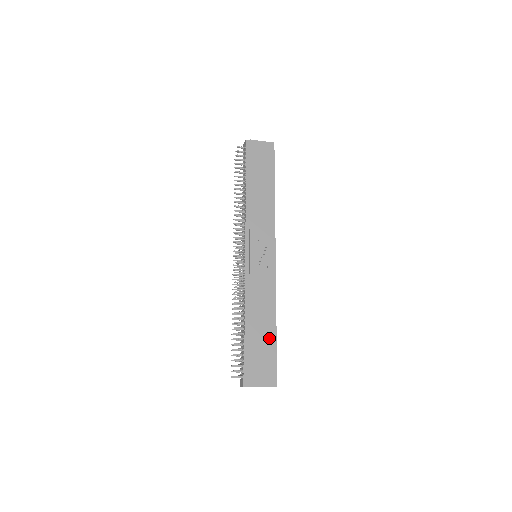
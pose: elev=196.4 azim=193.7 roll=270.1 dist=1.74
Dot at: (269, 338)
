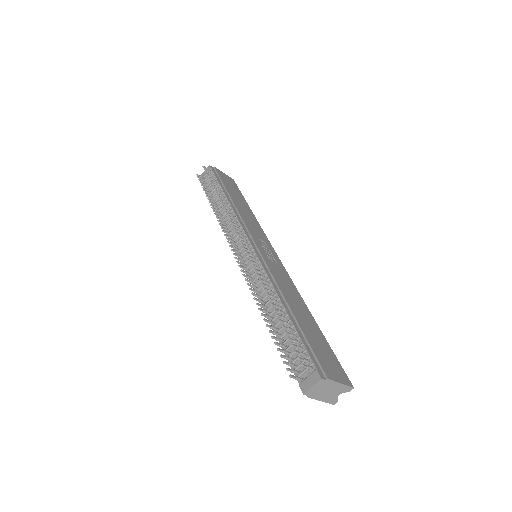
Dot at: (316, 330)
